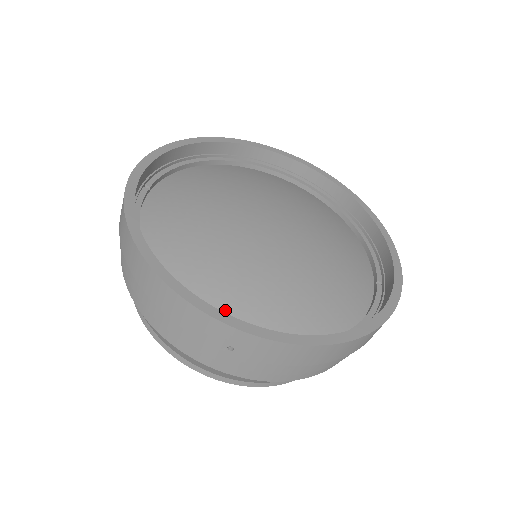
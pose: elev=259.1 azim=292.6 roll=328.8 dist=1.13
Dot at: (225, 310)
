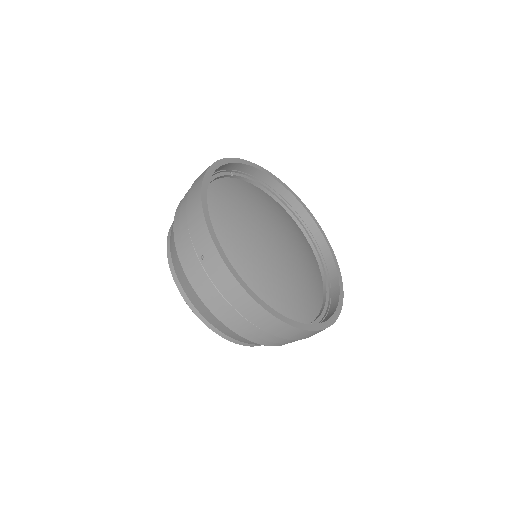
Dot at: occluded
